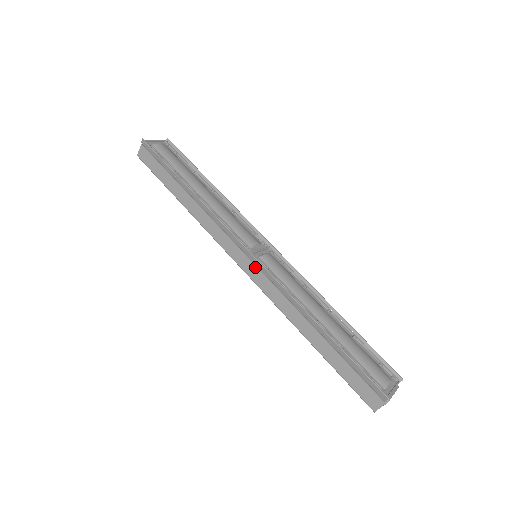
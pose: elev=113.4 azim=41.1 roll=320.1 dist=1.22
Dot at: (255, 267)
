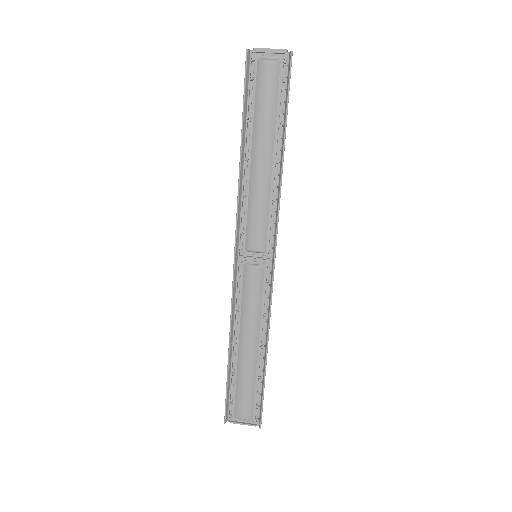
Dot at: occluded
